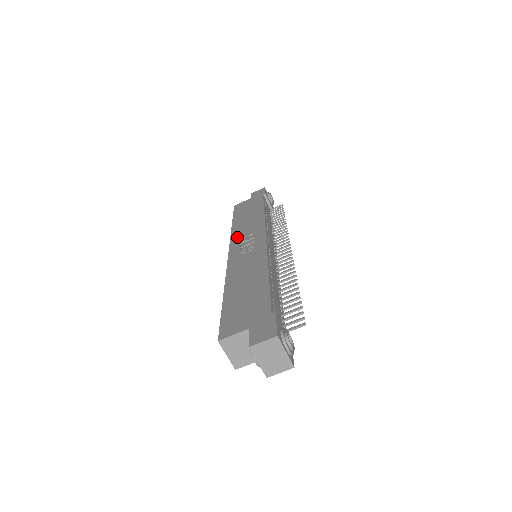
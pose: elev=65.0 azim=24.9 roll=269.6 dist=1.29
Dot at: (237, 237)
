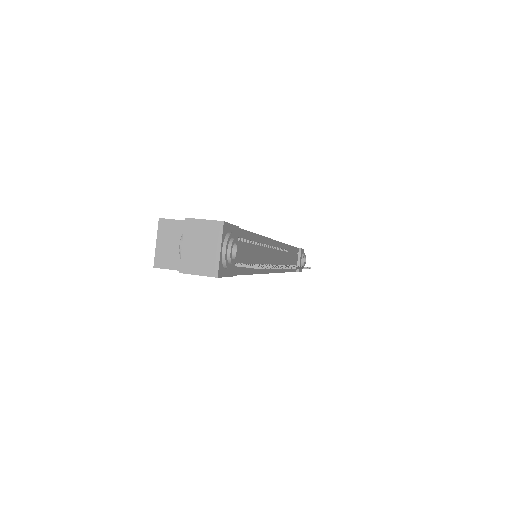
Dot at: occluded
